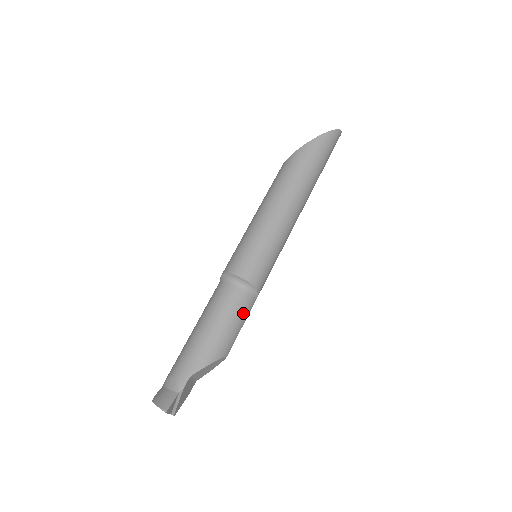
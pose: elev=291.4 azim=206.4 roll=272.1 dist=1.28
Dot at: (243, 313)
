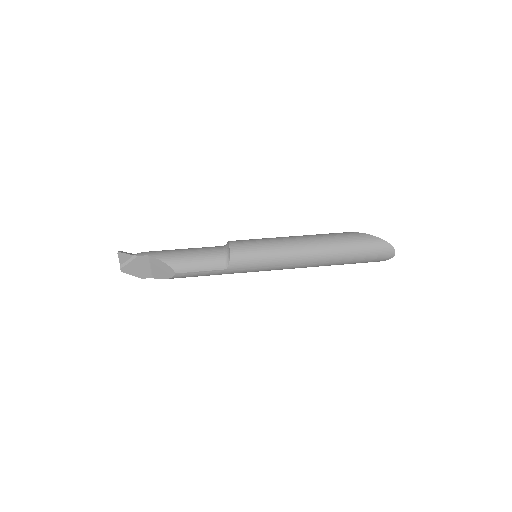
Dot at: (209, 263)
